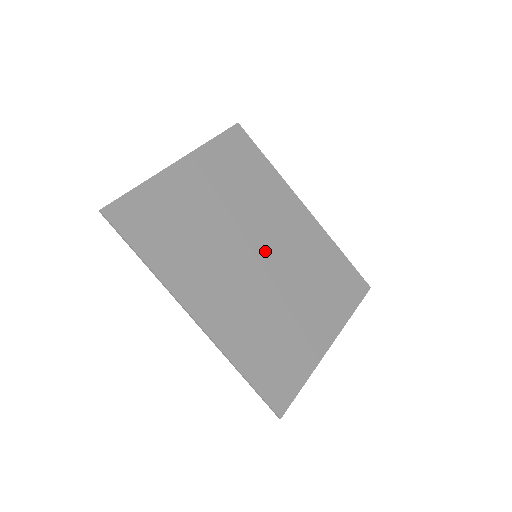
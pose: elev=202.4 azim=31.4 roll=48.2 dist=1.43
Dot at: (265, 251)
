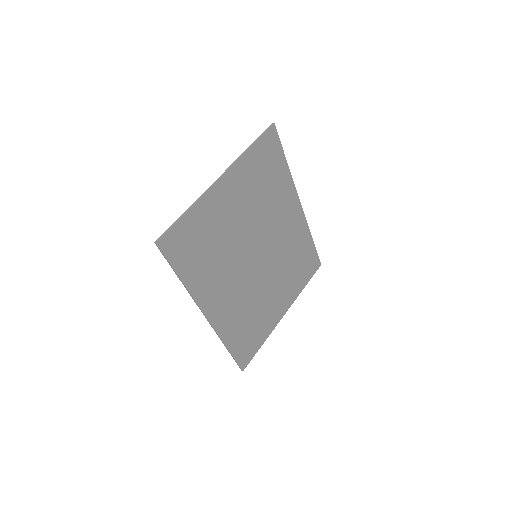
Dot at: (263, 251)
